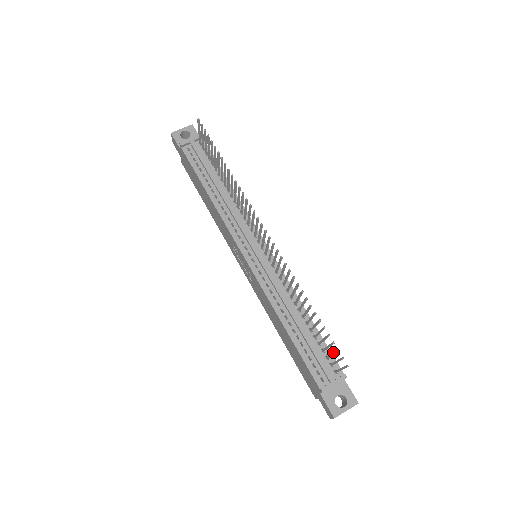
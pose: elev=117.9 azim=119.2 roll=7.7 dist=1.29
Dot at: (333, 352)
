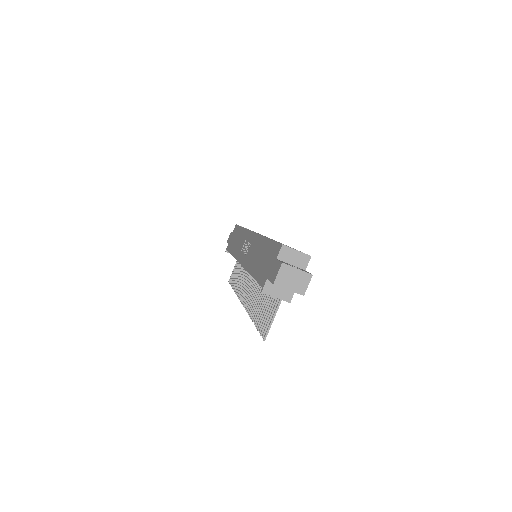
Dot at: (233, 276)
